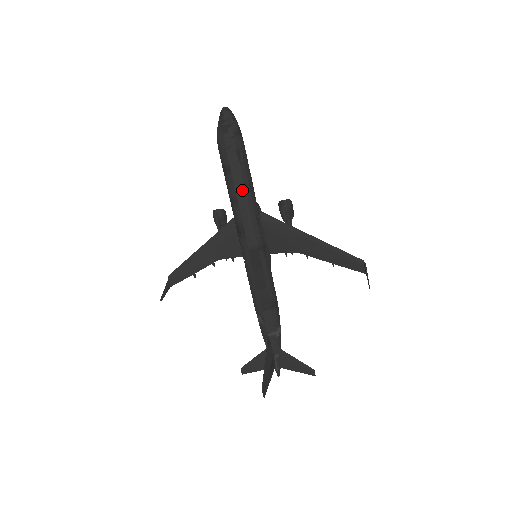
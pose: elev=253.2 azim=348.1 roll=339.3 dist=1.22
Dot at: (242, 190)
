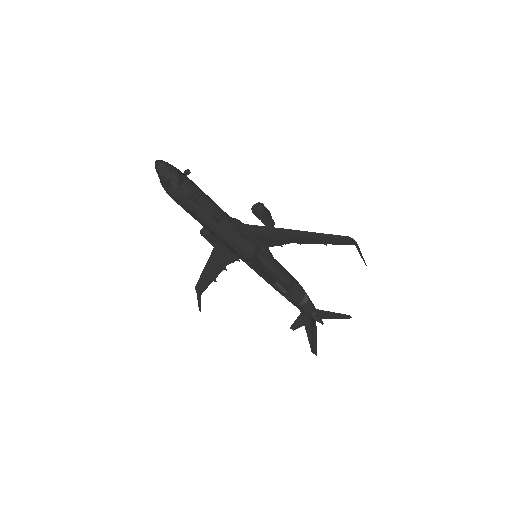
Dot at: (213, 223)
